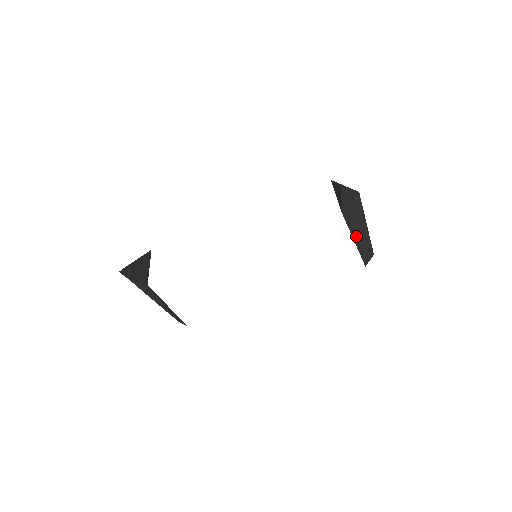
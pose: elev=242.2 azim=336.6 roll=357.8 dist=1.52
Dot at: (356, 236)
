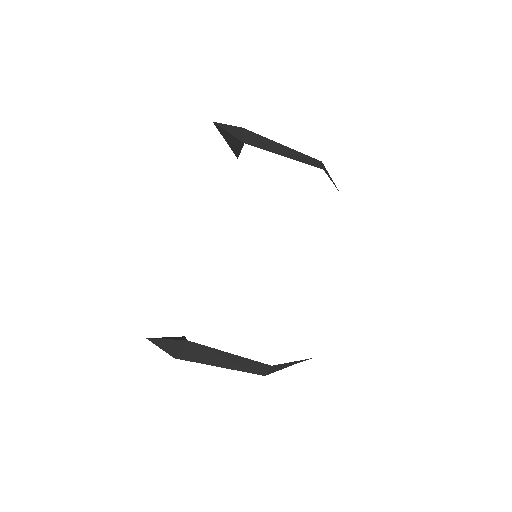
Dot at: (281, 154)
